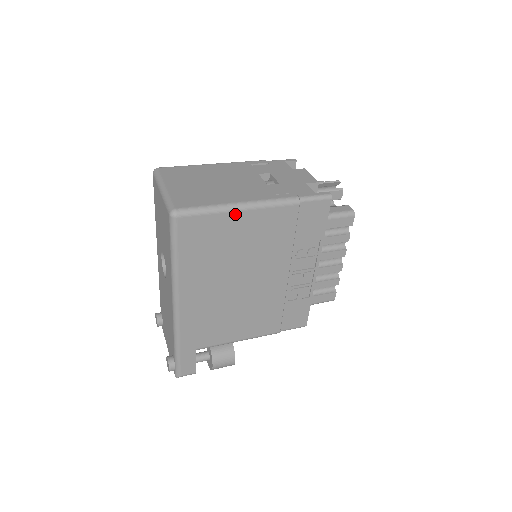
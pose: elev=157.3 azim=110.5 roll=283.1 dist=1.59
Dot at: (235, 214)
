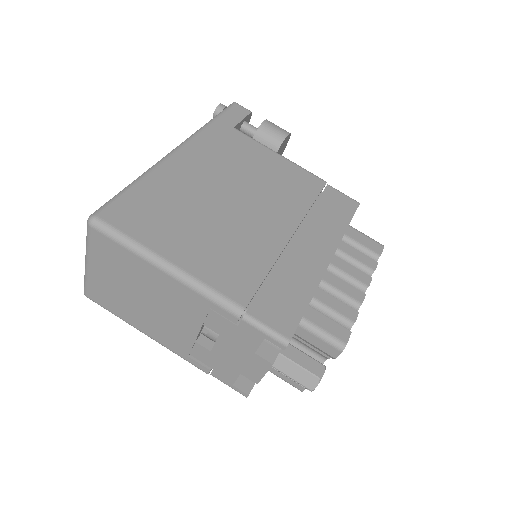
Dot at: occluded
